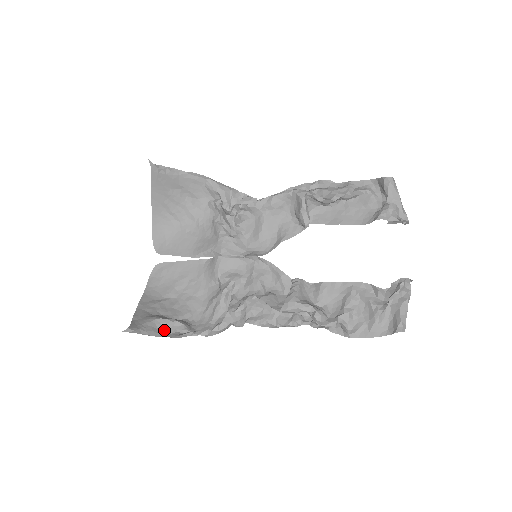
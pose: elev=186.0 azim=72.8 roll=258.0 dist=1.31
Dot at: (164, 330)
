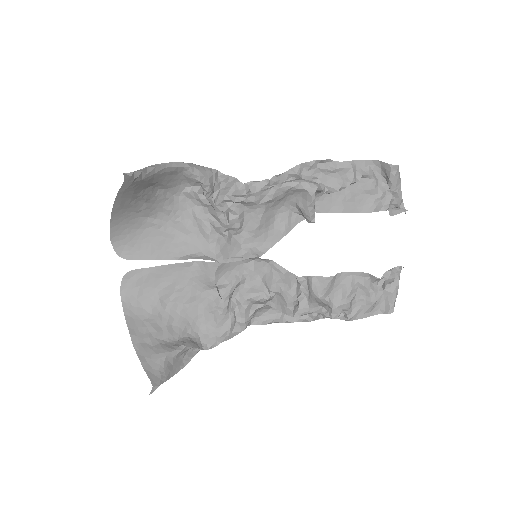
Dot at: (176, 361)
